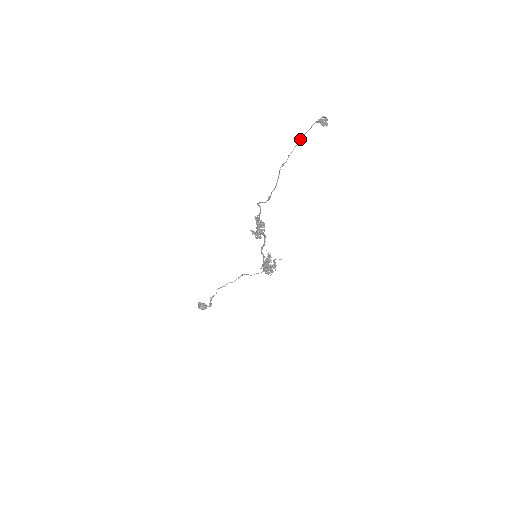
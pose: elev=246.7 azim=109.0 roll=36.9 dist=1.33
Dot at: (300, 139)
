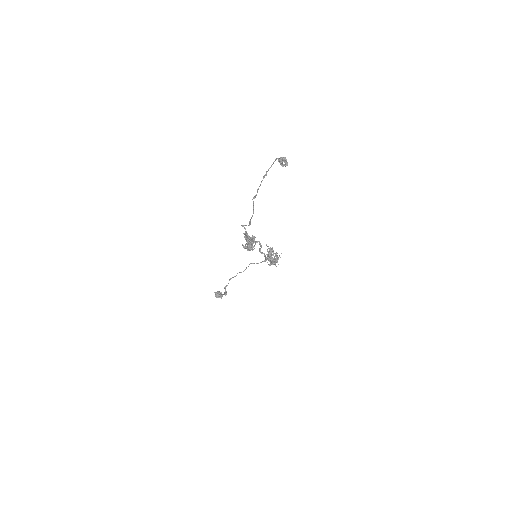
Dot at: (265, 174)
